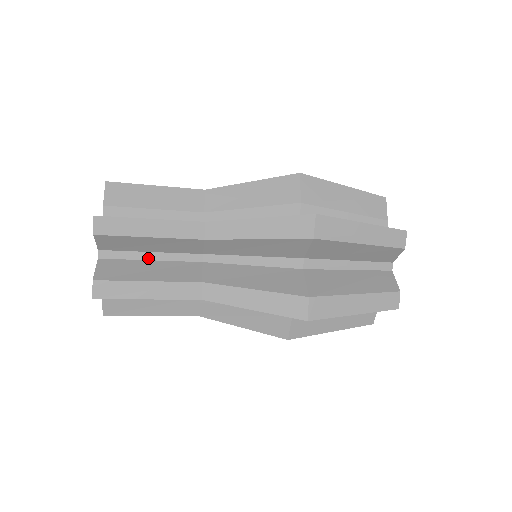
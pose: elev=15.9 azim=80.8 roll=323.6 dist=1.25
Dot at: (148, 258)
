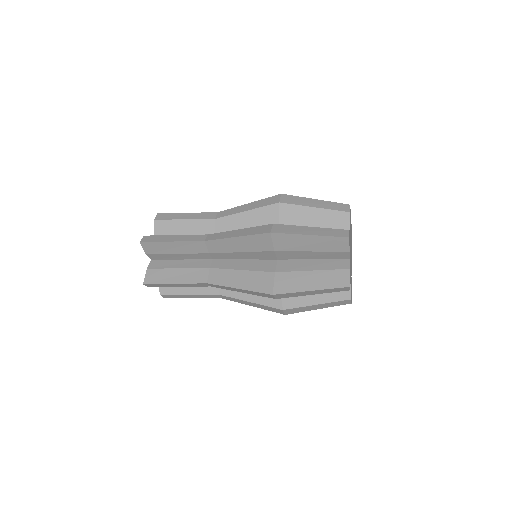
Dot at: occluded
